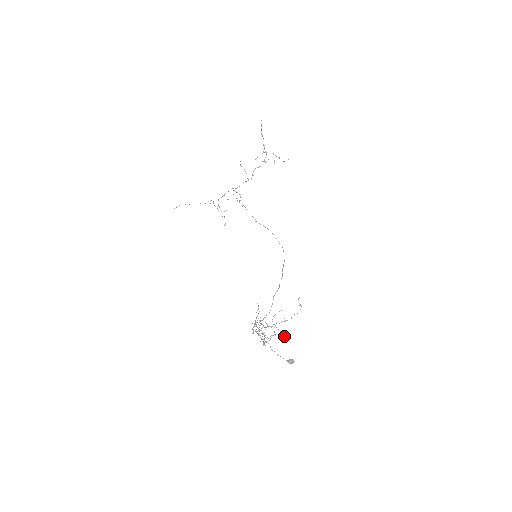
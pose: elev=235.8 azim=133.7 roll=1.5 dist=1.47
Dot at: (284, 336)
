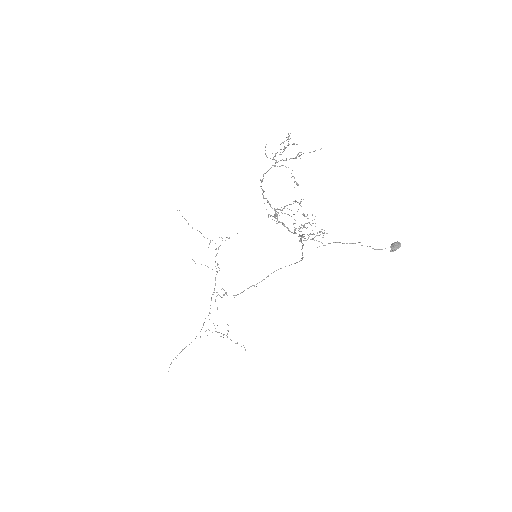
Dot at: (293, 144)
